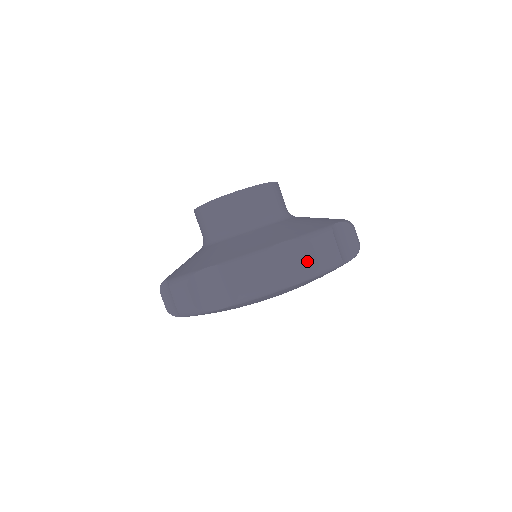
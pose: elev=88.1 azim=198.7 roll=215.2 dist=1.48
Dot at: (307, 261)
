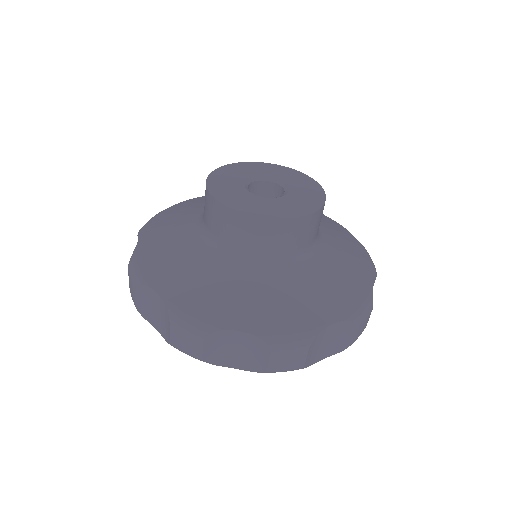
Dot at: (343, 340)
